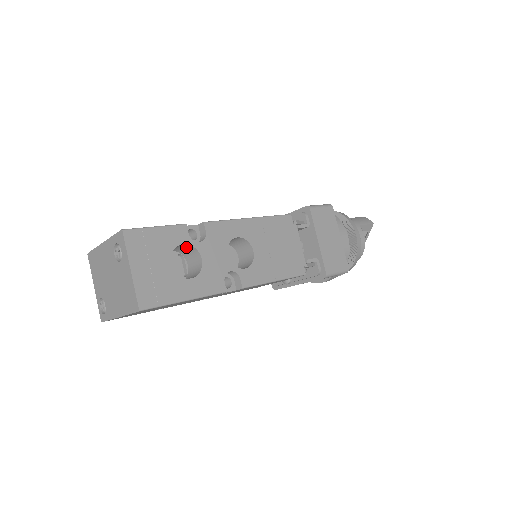
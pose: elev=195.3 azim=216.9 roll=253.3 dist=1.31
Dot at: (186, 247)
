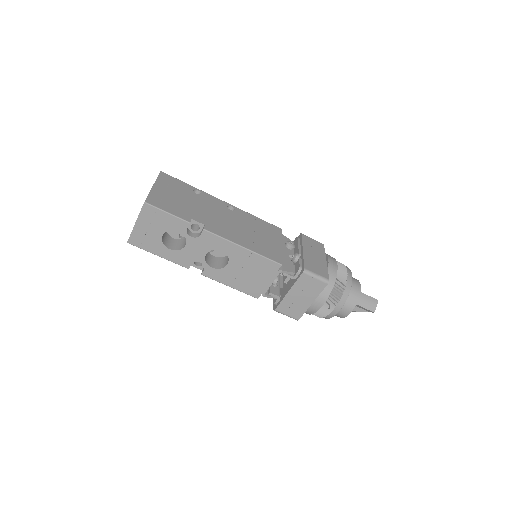
Dot at: occluded
